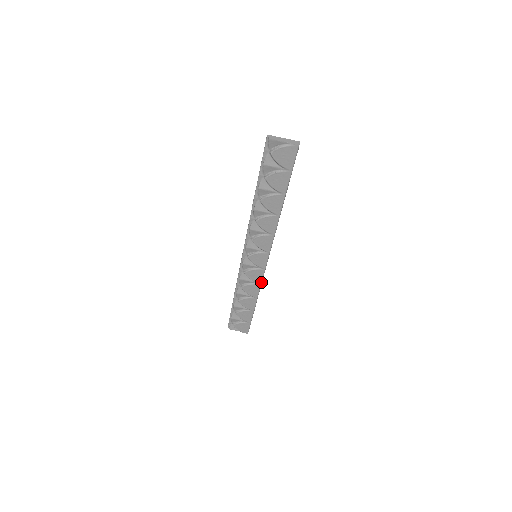
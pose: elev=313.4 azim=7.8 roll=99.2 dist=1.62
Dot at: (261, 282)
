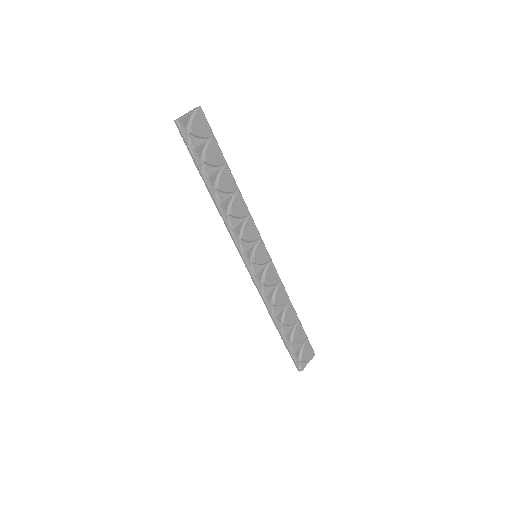
Dot at: (280, 279)
